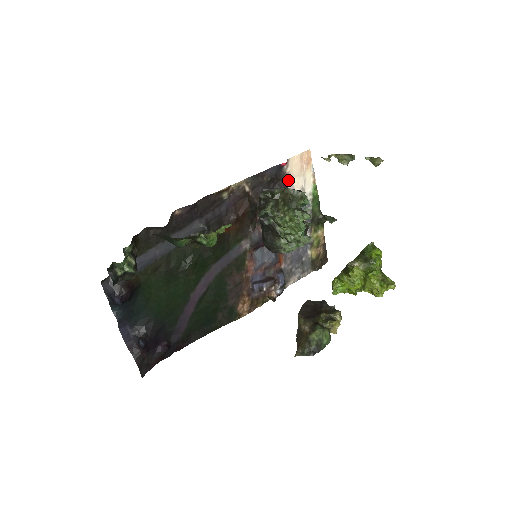
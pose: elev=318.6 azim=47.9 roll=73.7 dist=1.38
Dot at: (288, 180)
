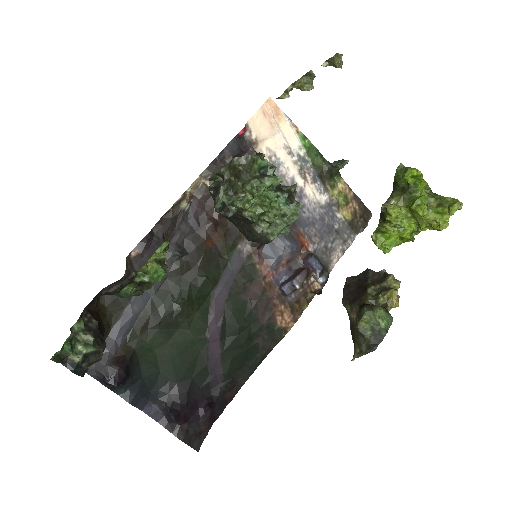
Dot at: (260, 147)
